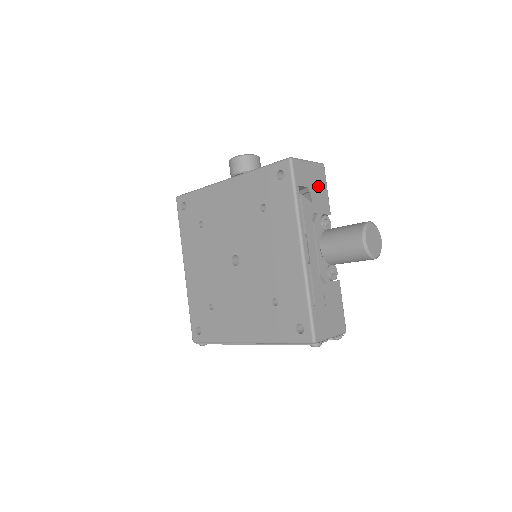
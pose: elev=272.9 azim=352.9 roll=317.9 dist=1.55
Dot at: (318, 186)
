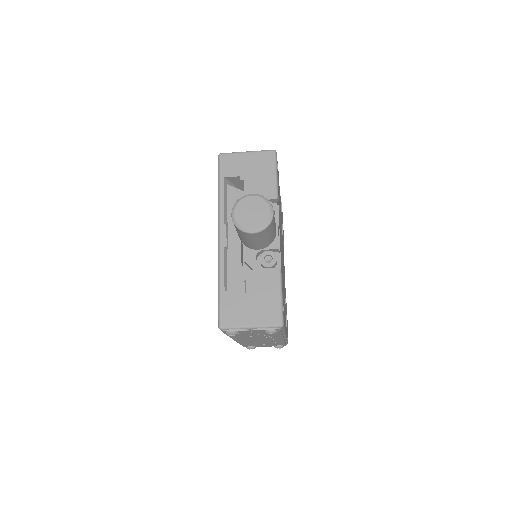
Dot at: (259, 173)
